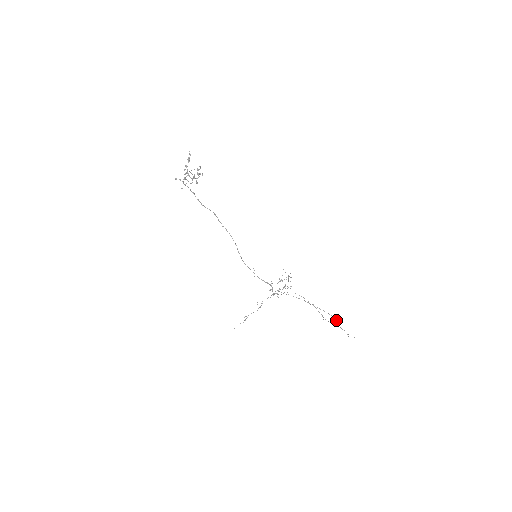
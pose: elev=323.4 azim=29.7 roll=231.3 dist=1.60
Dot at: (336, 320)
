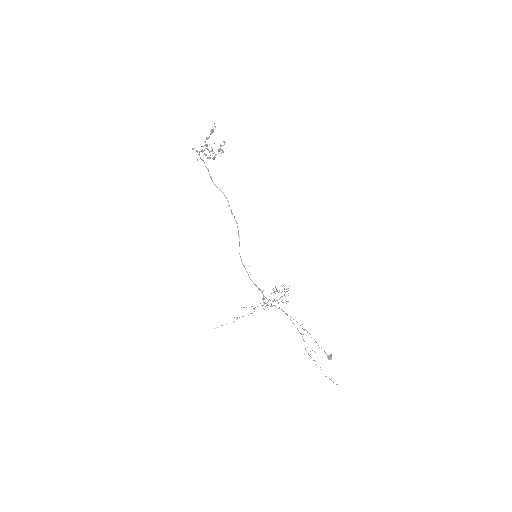
Dot at: occluded
